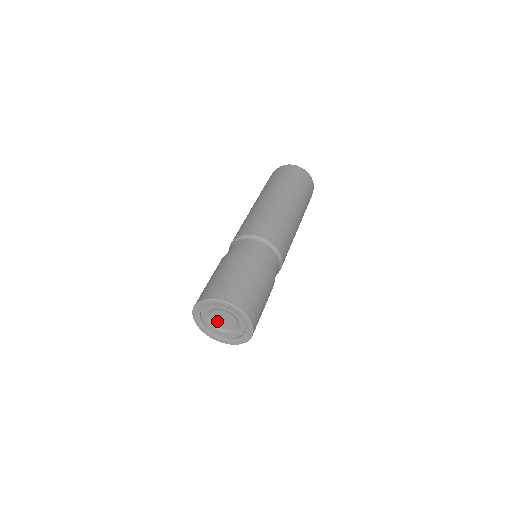
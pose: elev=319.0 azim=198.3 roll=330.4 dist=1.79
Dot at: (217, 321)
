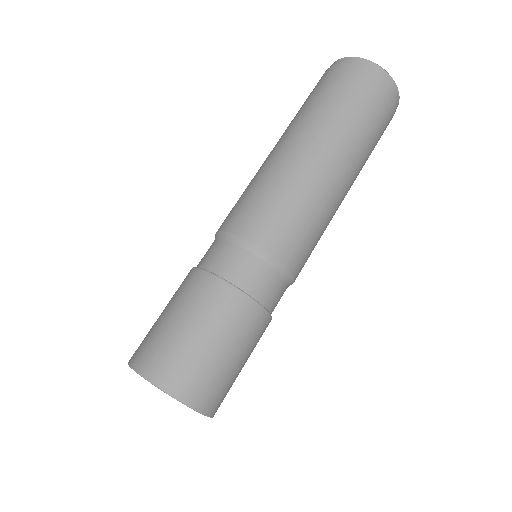
Dot at: occluded
